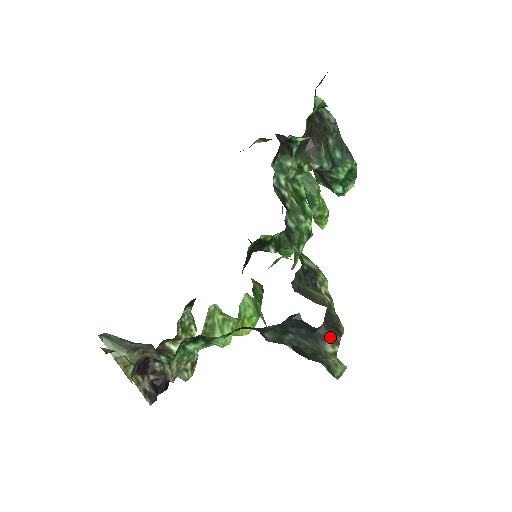
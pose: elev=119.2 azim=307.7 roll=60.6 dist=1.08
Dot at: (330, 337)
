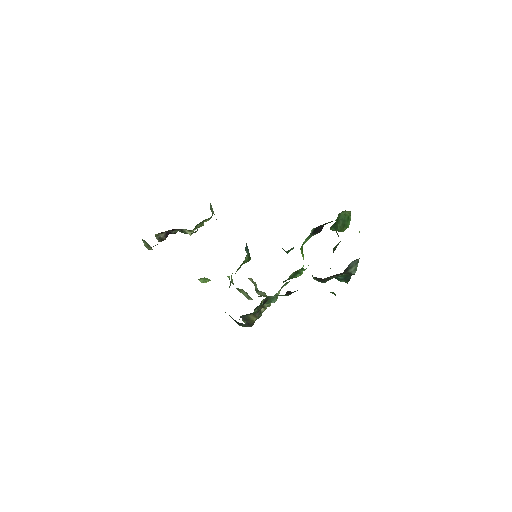
Dot at: (245, 326)
